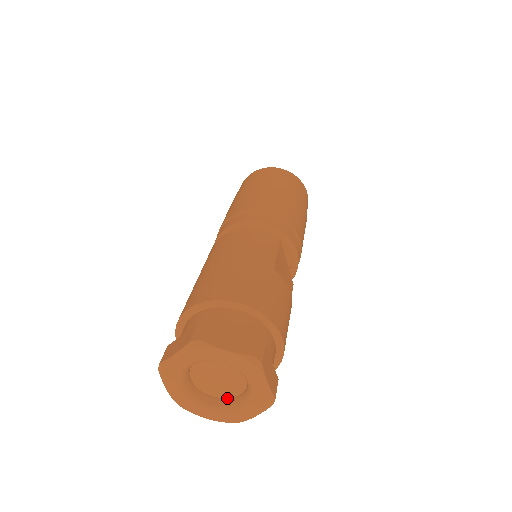
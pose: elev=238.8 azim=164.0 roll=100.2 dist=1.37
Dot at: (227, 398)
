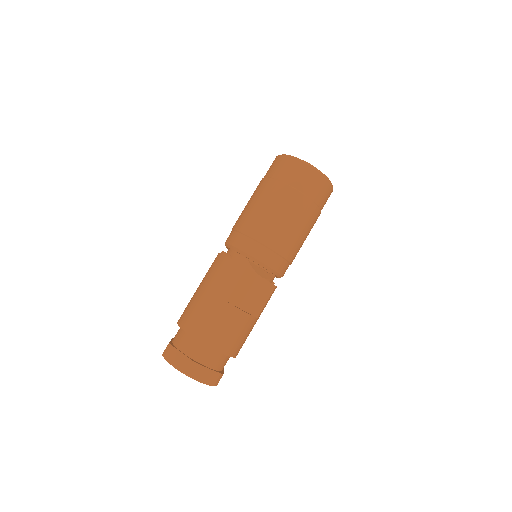
Dot at: occluded
